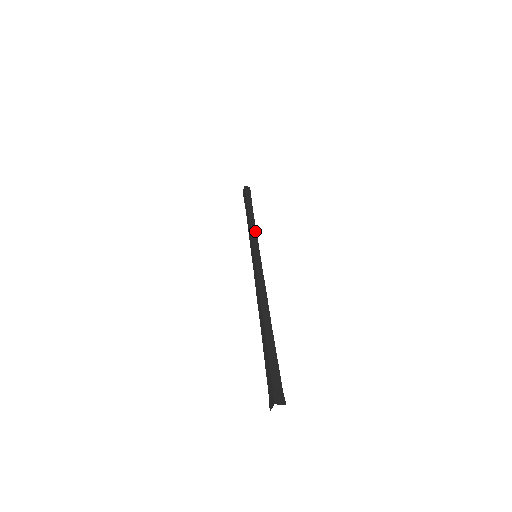
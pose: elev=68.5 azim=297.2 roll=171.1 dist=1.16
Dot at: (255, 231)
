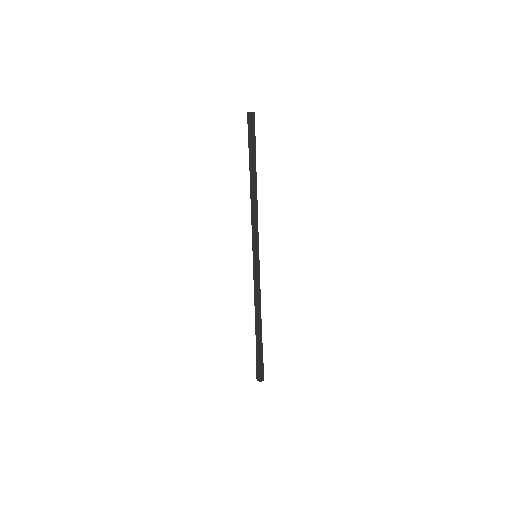
Dot at: (260, 290)
